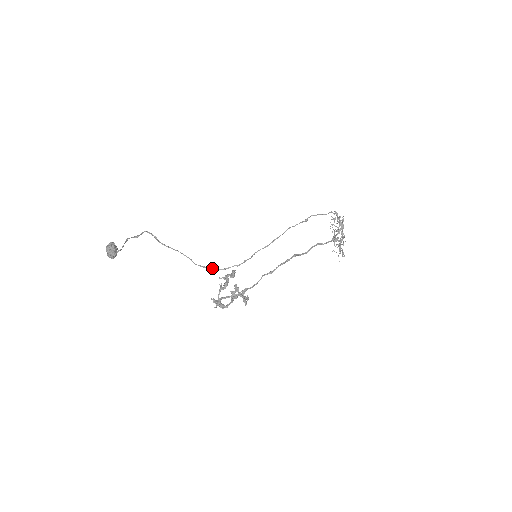
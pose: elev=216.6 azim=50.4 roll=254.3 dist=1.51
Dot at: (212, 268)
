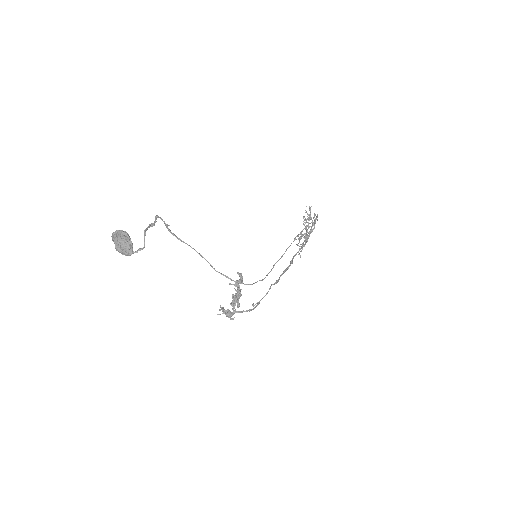
Dot at: (239, 282)
